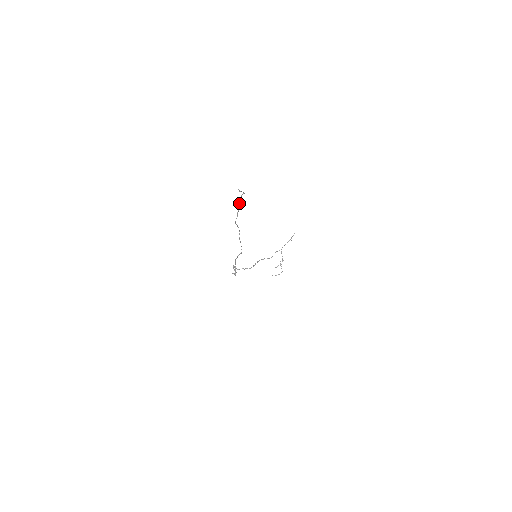
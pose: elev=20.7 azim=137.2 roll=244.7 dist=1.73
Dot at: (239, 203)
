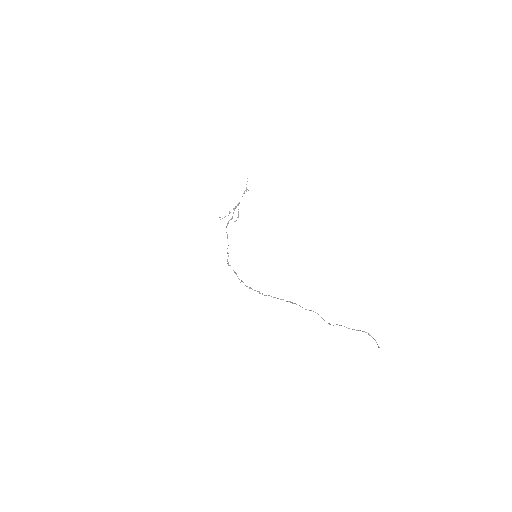
Dot at: (352, 329)
